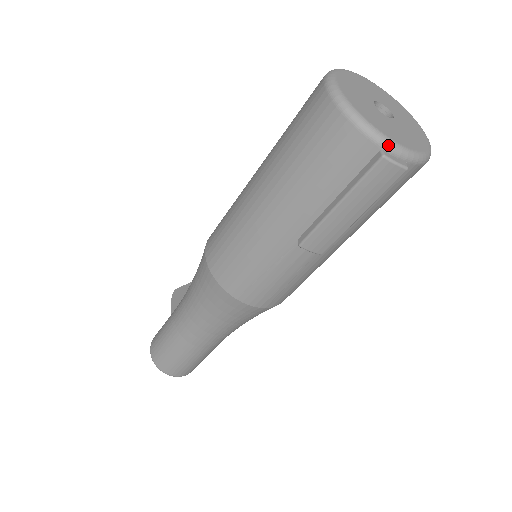
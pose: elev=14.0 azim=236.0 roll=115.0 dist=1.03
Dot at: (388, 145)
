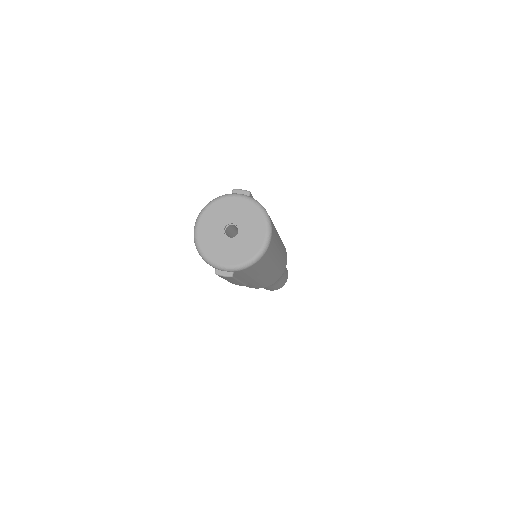
Dot at: (216, 267)
